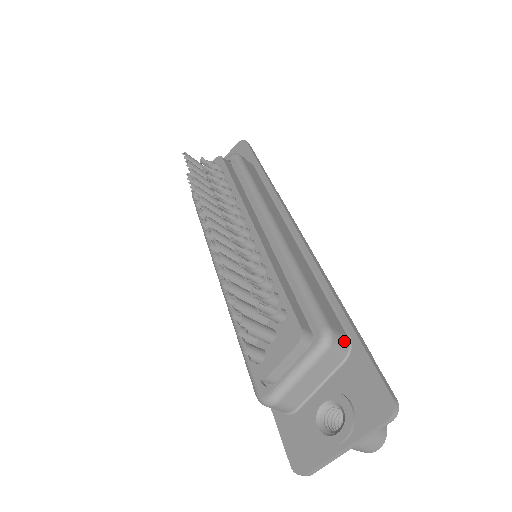
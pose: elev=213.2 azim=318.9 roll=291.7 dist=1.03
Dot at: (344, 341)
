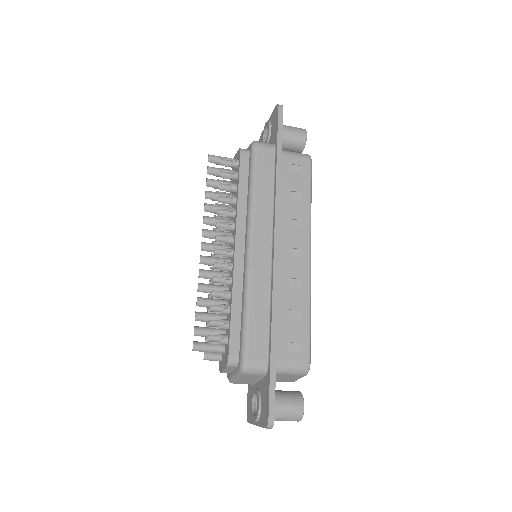
Dot at: (260, 367)
